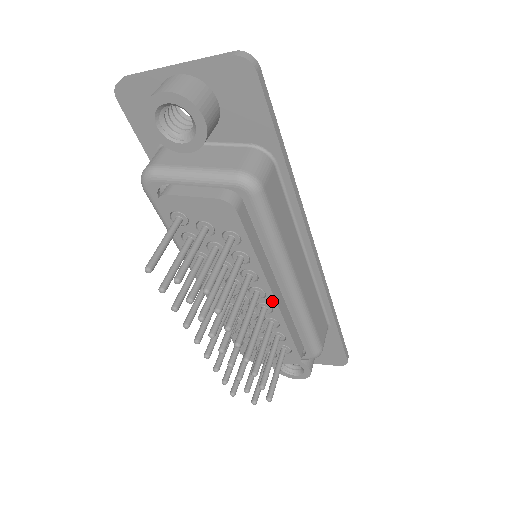
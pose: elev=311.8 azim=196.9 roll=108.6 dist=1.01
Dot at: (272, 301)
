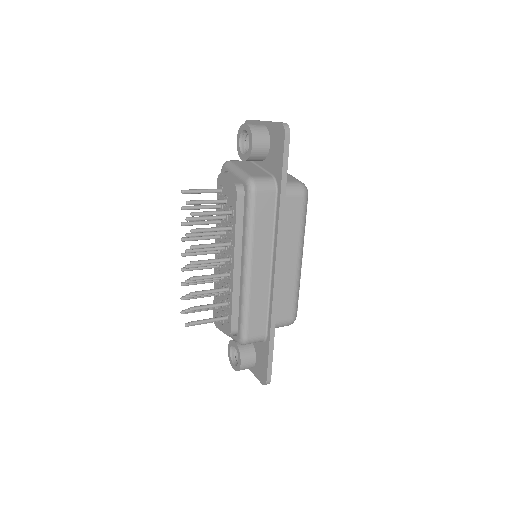
Dot at: (232, 270)
